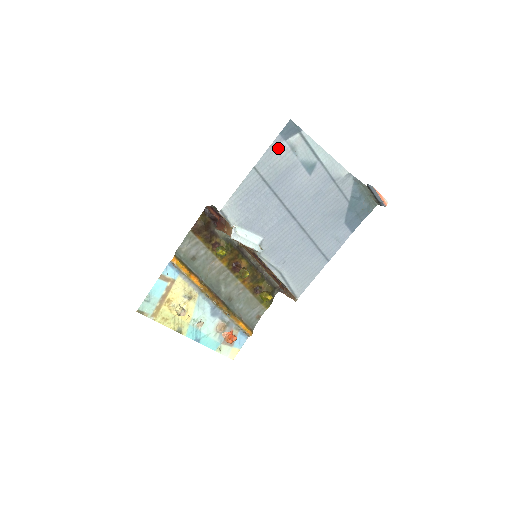
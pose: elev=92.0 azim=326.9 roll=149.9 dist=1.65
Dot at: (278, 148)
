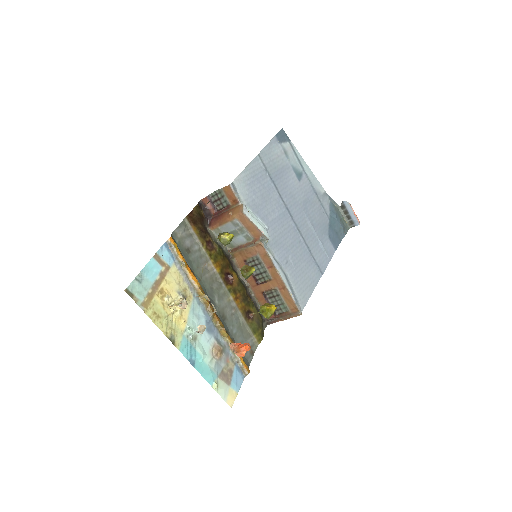
Dot at: (275, 147)
